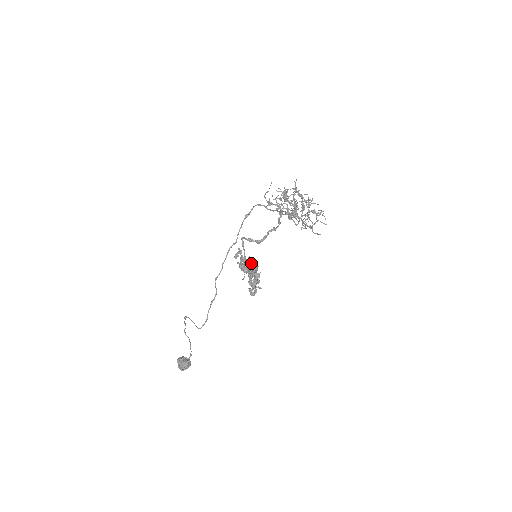
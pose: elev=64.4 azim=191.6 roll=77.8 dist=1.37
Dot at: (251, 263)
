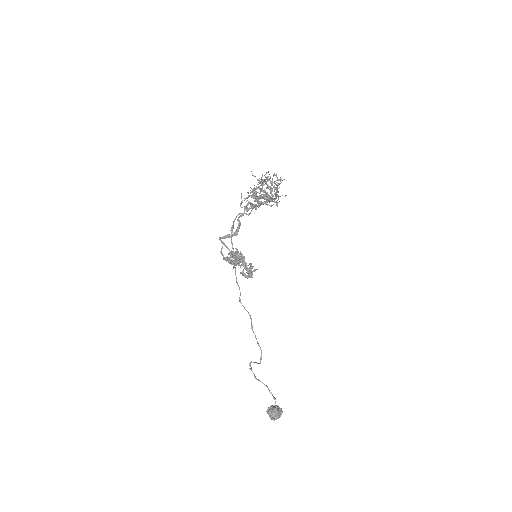
Dot at: occluded
